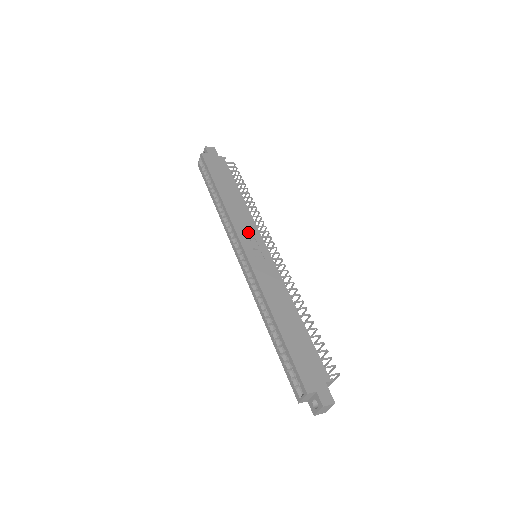
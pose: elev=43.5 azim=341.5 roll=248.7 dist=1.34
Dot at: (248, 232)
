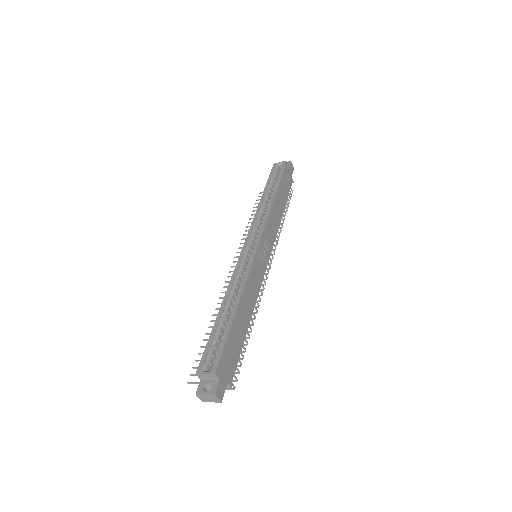
Dot at: (269, 237)
